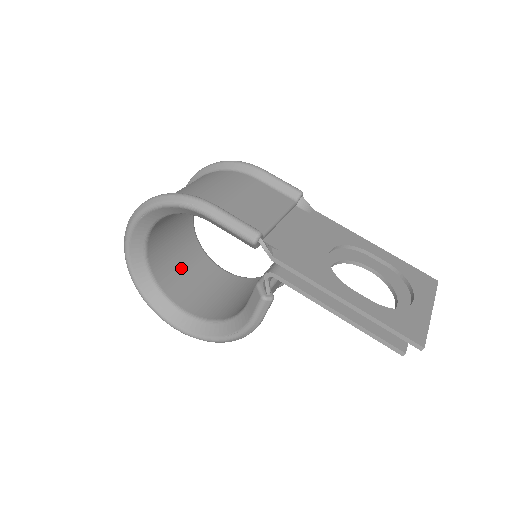
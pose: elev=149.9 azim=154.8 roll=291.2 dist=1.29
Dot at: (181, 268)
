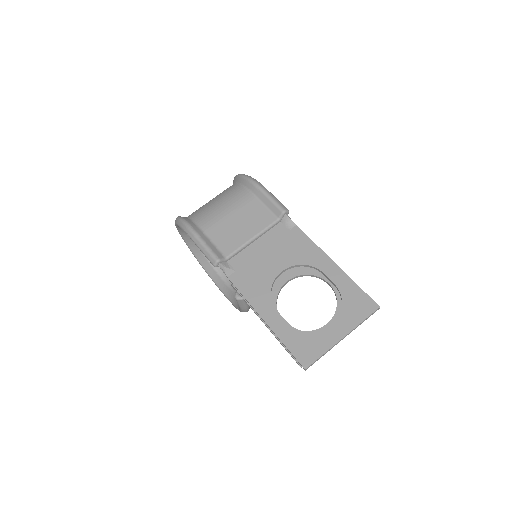
Dot at: occluded
